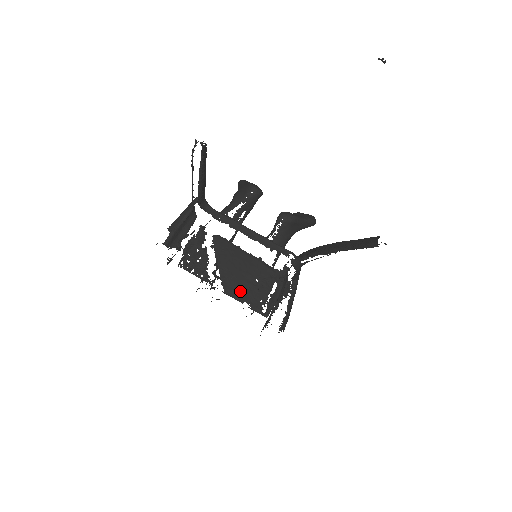
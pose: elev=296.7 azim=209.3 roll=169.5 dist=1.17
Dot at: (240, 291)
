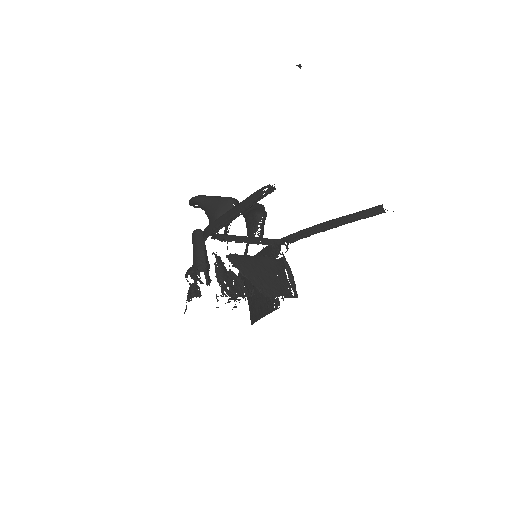
Dot at: (273, 289)
